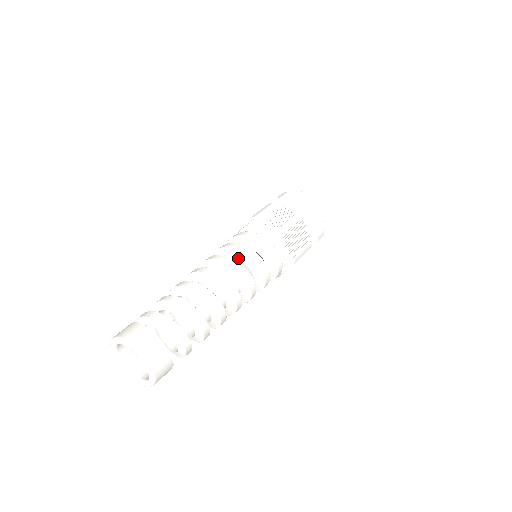
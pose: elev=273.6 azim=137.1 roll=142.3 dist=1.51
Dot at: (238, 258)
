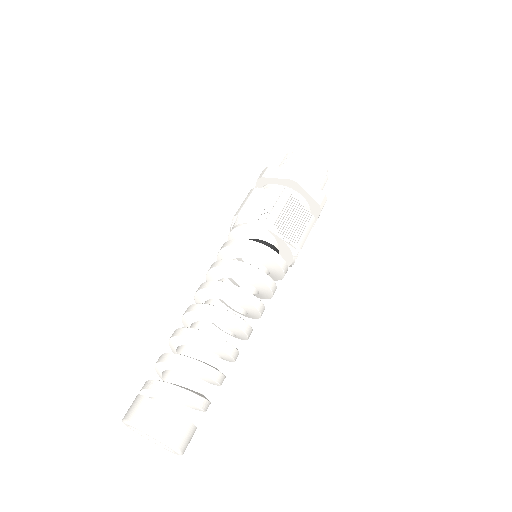
Dot at: (253, 284)
